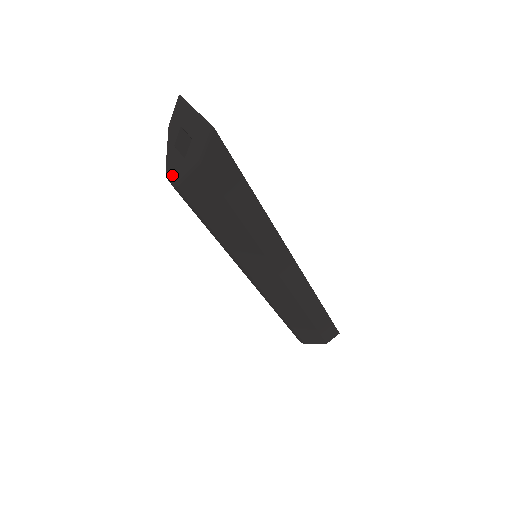
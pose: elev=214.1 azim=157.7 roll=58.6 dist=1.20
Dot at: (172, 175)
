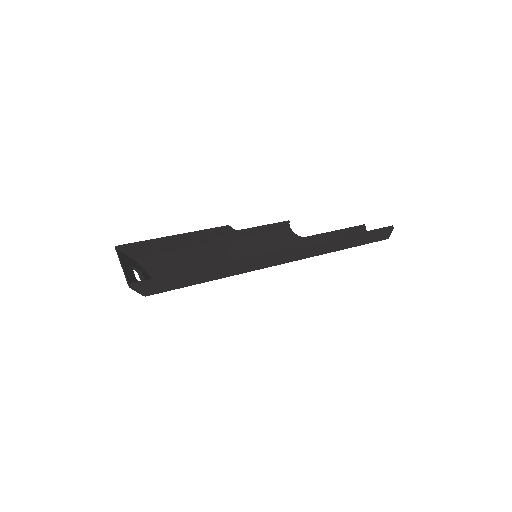
Dot at: occluded
